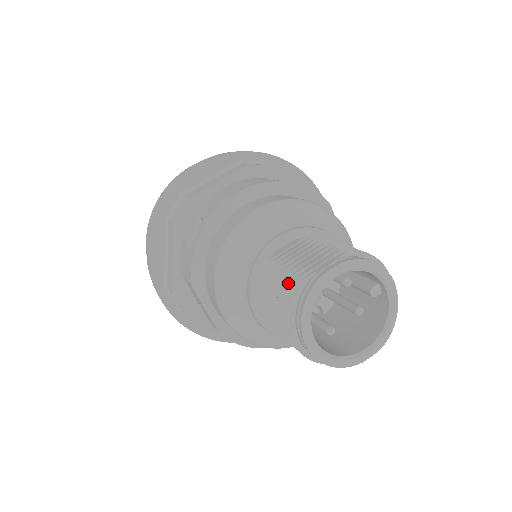
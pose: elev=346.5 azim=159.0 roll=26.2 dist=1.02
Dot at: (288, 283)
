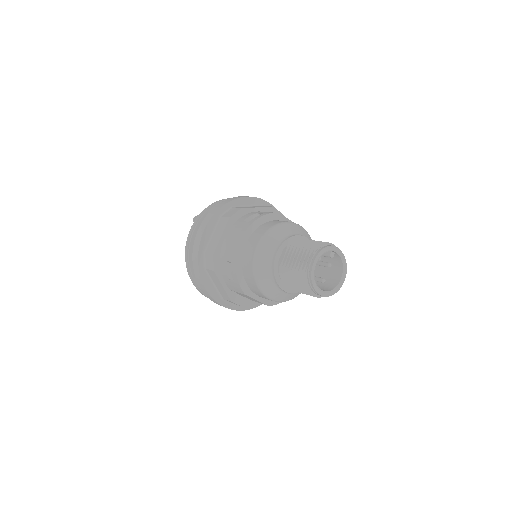
Dot at: (298, 276)
